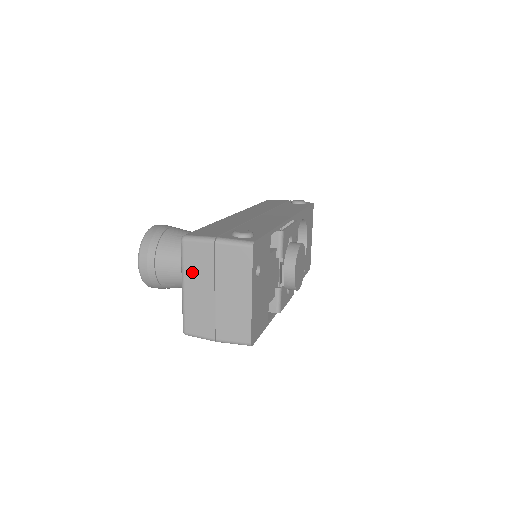
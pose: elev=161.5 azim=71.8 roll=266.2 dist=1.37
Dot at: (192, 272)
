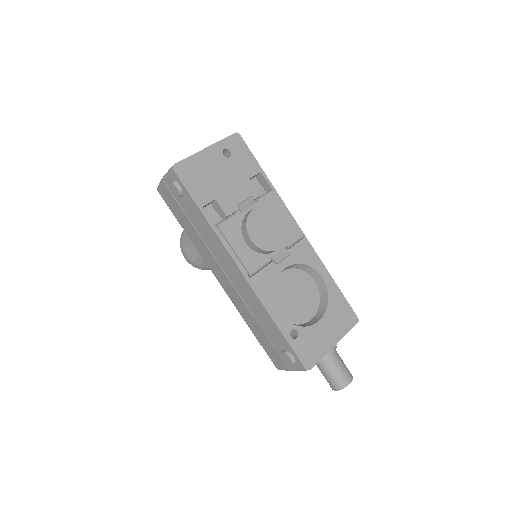
Dot at: occluded
